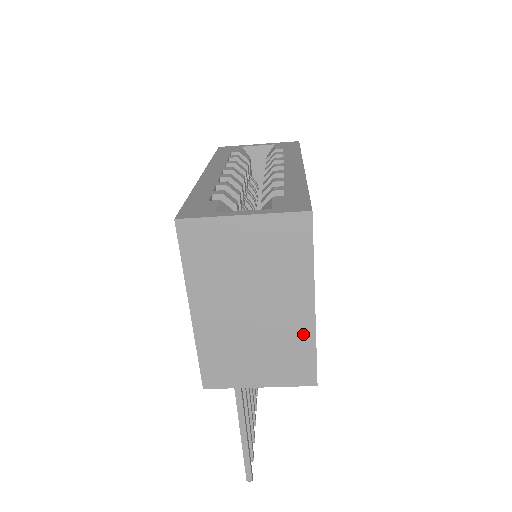
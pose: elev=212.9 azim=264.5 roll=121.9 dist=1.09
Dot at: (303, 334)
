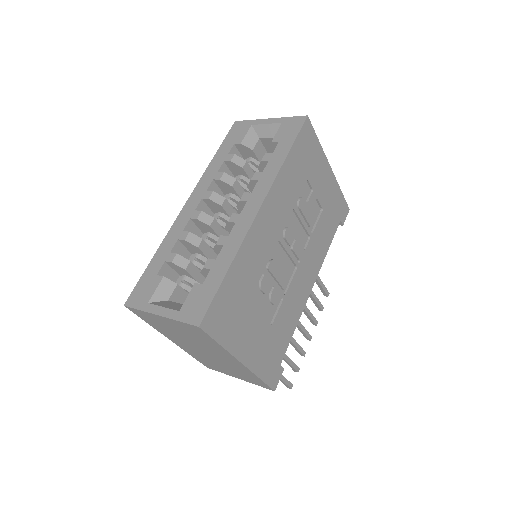
Dot at: (245, 370)
